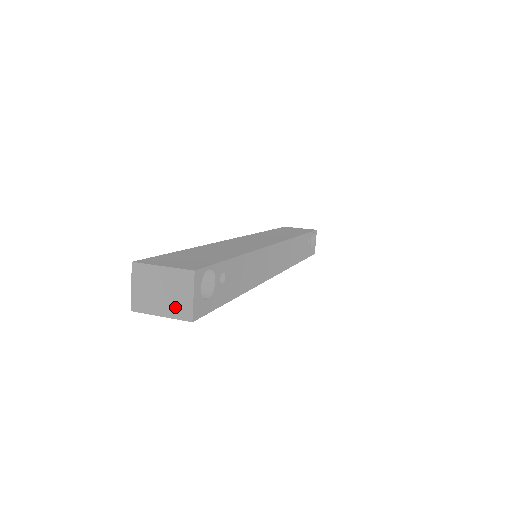
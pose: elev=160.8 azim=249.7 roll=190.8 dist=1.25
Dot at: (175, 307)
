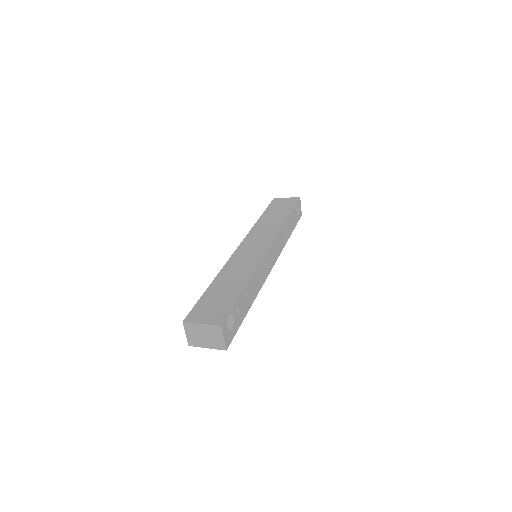
Dot at: (214, 344)
